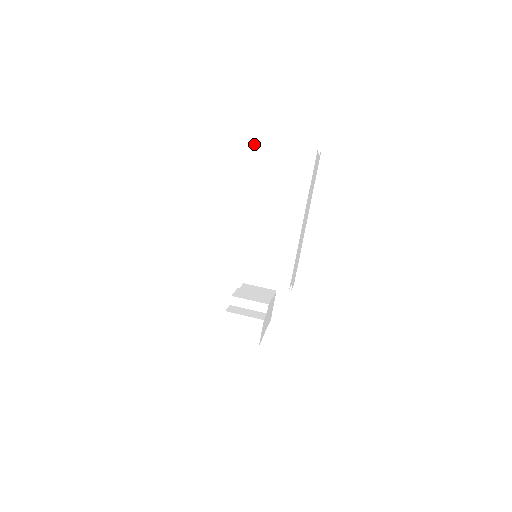
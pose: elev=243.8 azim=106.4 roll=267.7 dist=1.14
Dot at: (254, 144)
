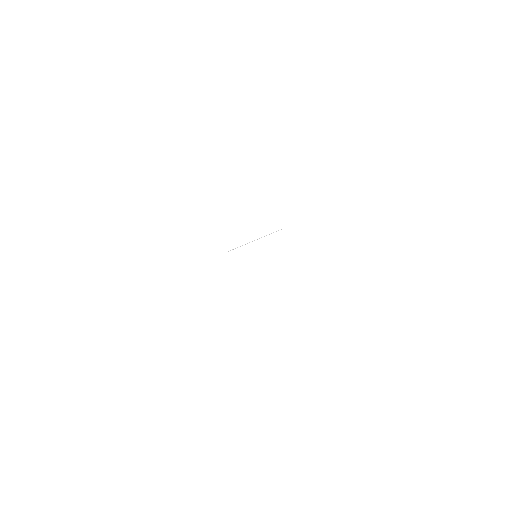
Dot at: (216, 168)
